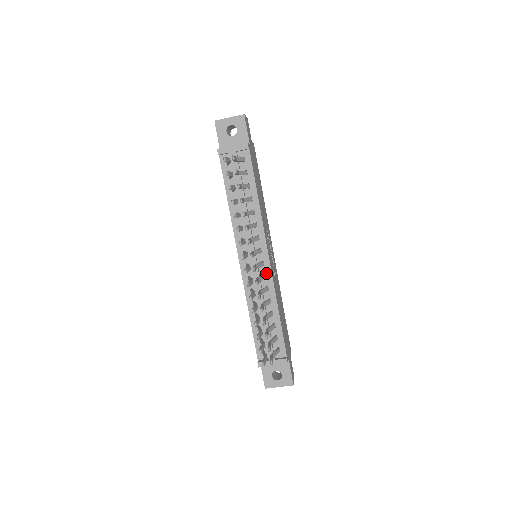
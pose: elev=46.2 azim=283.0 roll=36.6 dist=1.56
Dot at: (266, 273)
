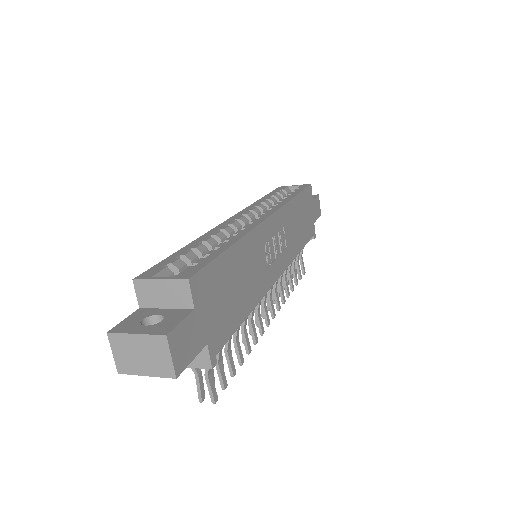
Dot at: occluded
